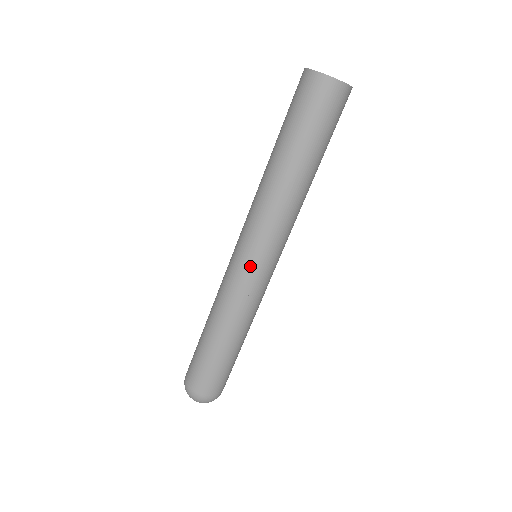
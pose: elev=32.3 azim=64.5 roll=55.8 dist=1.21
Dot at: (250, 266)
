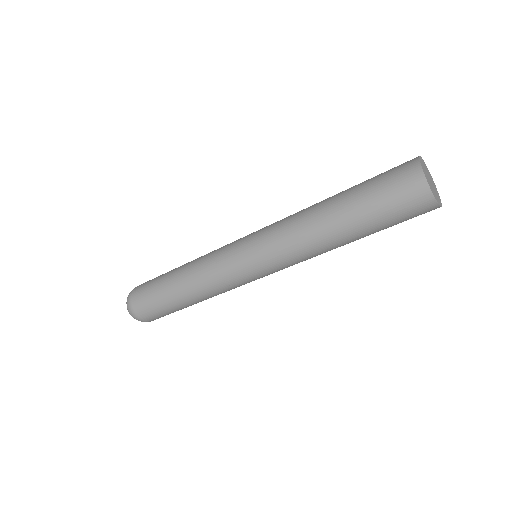
Dot at: (247, 270)
